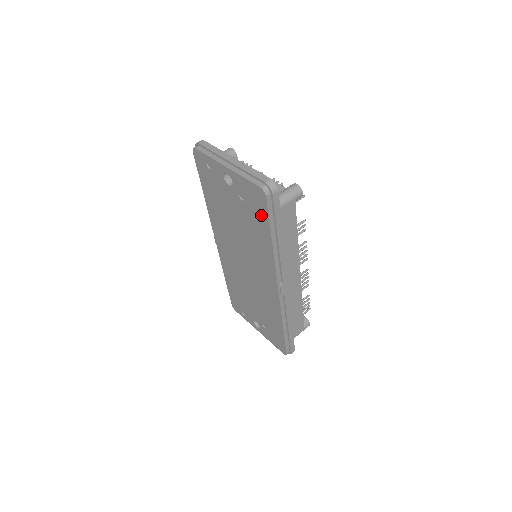
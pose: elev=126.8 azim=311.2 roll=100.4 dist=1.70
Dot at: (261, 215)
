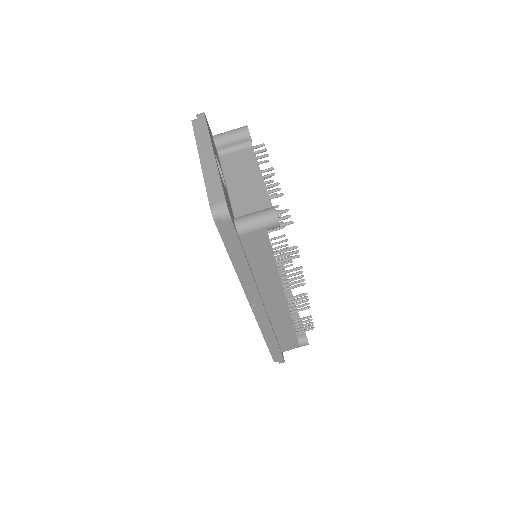
Dot at: occluded
